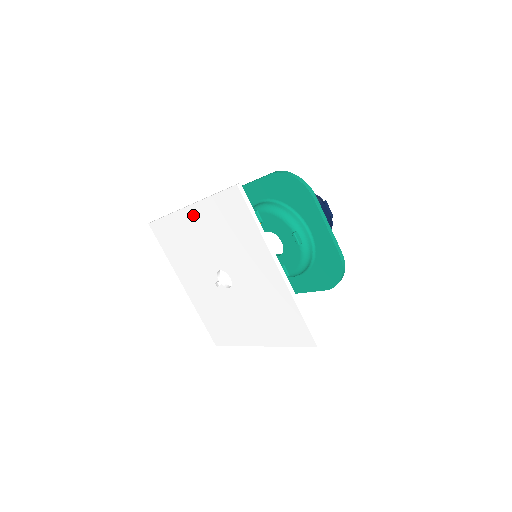
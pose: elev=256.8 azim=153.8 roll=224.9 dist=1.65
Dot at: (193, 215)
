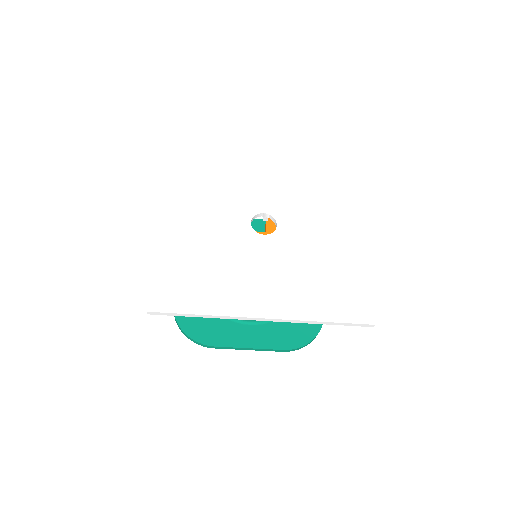
Dot at: (268, 158)
